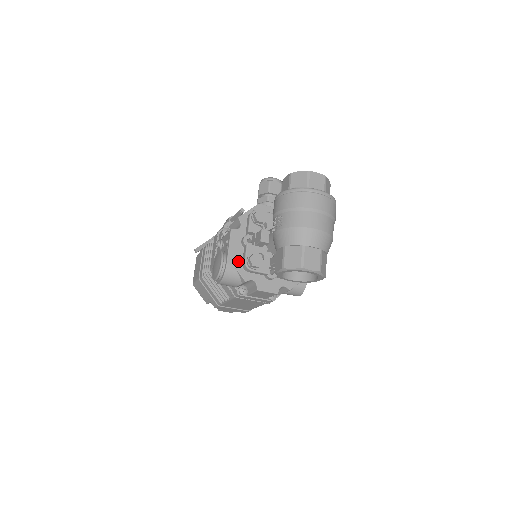
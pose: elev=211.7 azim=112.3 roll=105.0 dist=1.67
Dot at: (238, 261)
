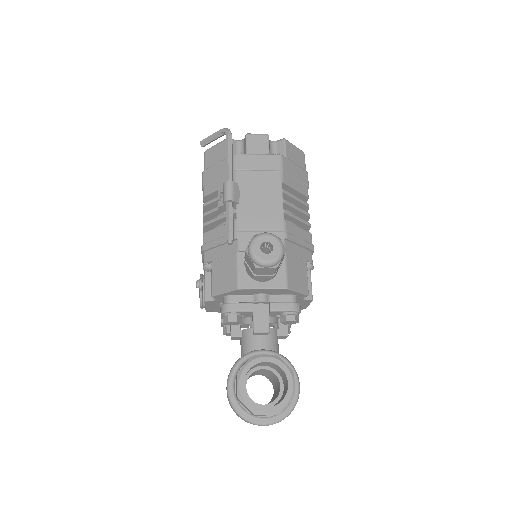
Dot at: (218, 310)
